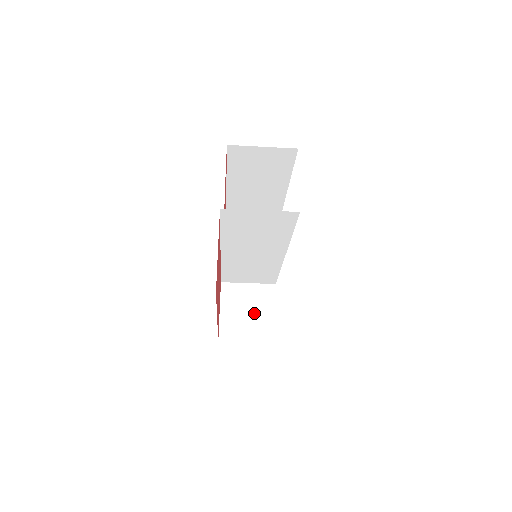
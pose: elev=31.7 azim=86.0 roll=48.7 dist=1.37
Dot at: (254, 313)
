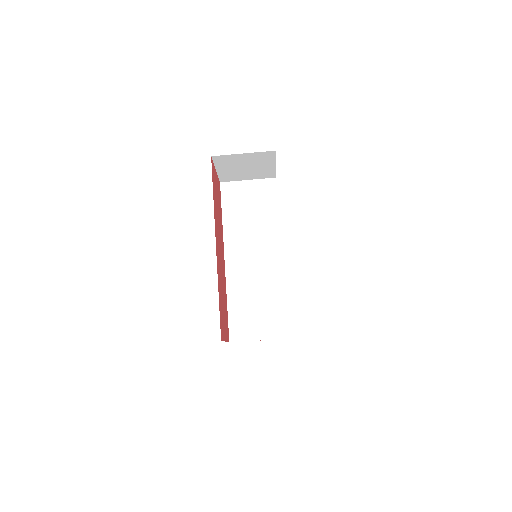
Dot at: occluded
